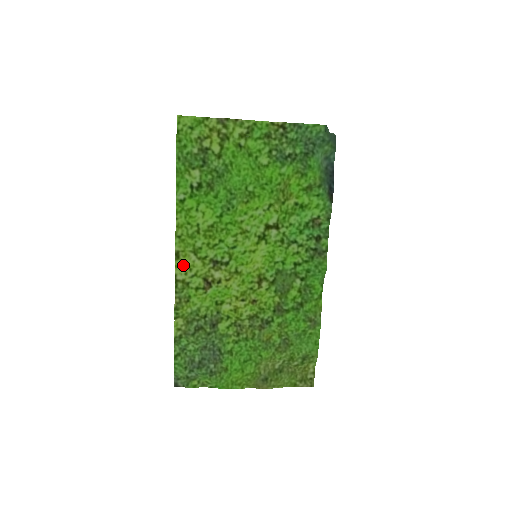
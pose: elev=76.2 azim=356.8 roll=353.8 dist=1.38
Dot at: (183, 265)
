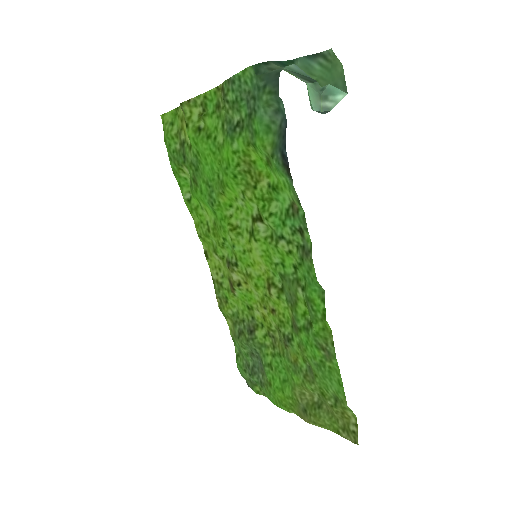
Dot at: (213, 265)
